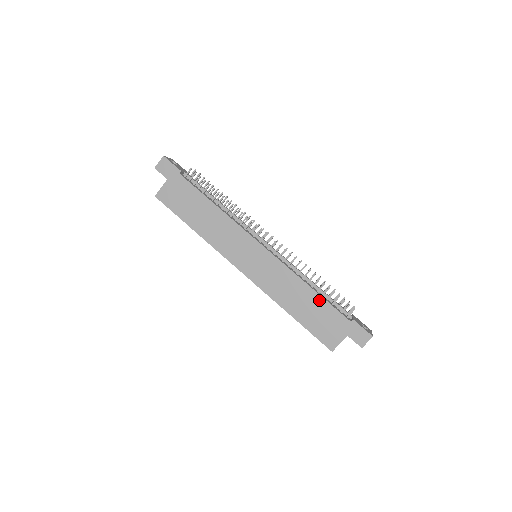
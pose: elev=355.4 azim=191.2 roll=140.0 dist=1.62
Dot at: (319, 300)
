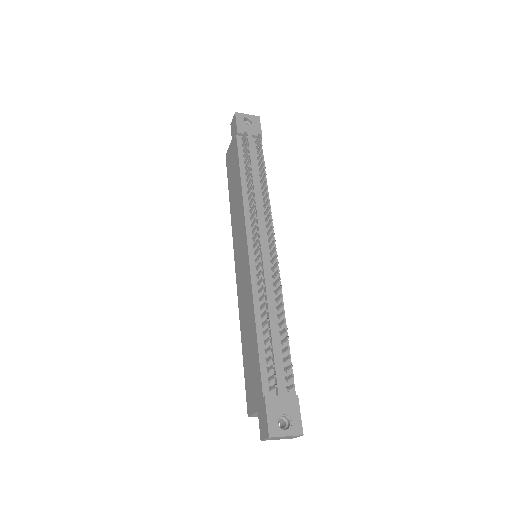
Dot at: (255, 345)
